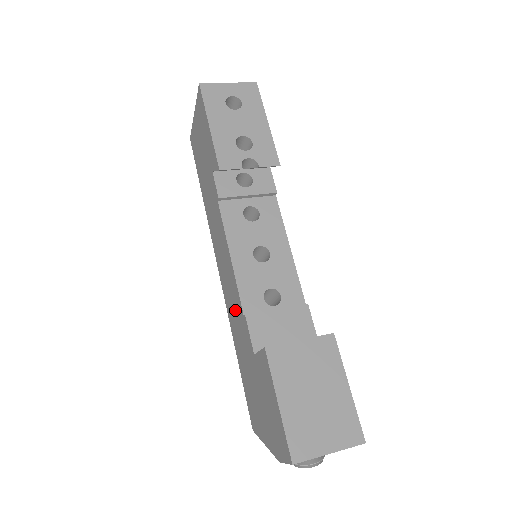
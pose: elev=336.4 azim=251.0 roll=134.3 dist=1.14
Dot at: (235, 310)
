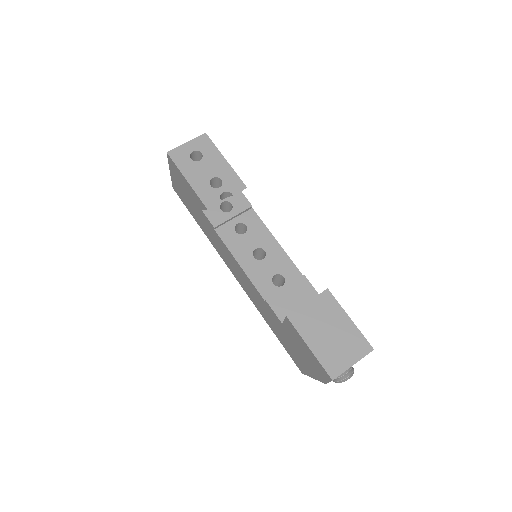
Dot at: (257, 299)
